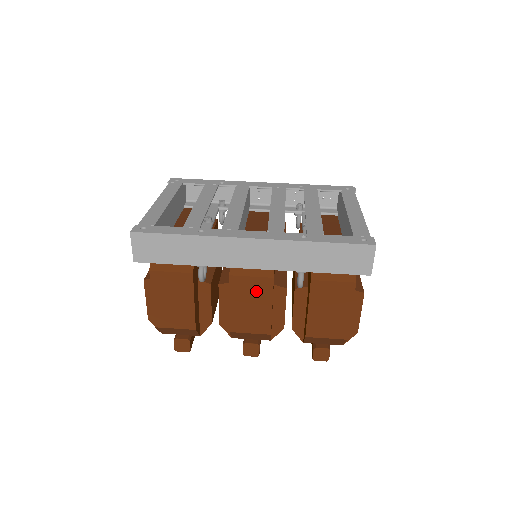
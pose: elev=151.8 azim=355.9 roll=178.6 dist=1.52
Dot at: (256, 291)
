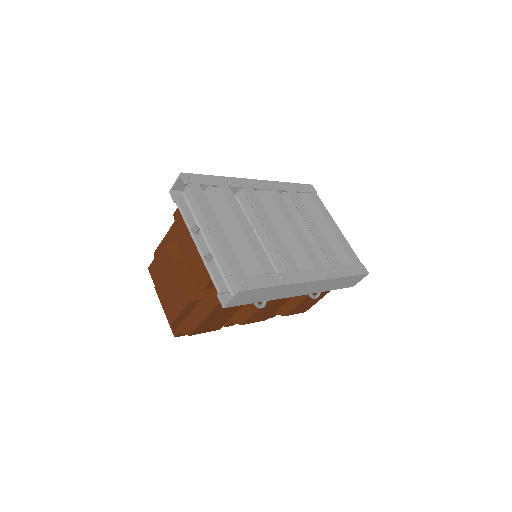
Dot at: (280, 301)
